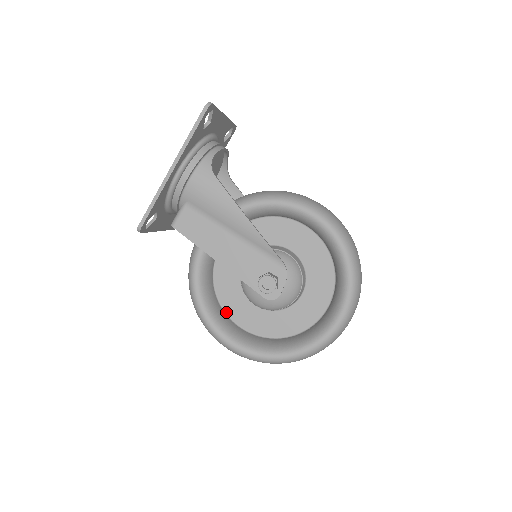
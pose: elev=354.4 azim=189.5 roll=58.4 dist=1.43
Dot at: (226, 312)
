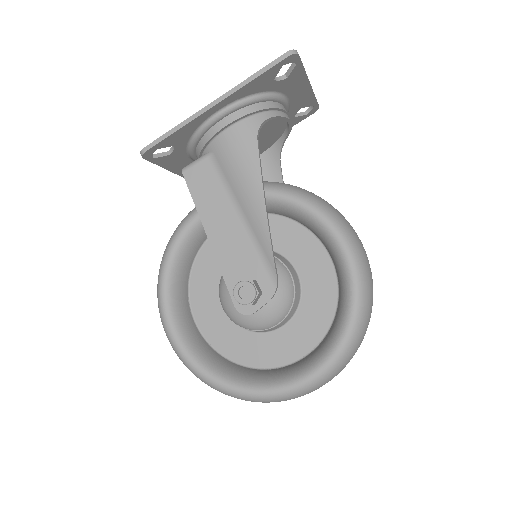
Dot at: (190, 298)
